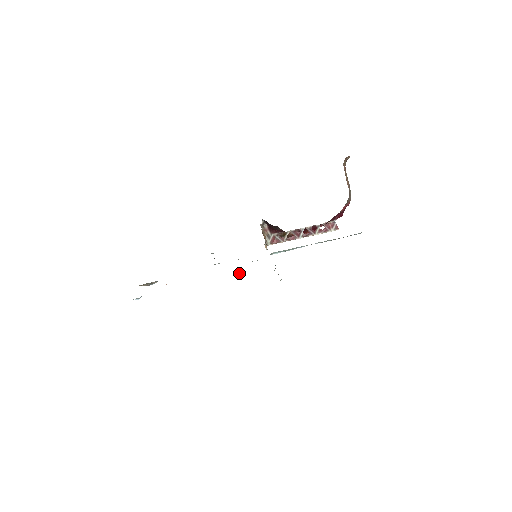
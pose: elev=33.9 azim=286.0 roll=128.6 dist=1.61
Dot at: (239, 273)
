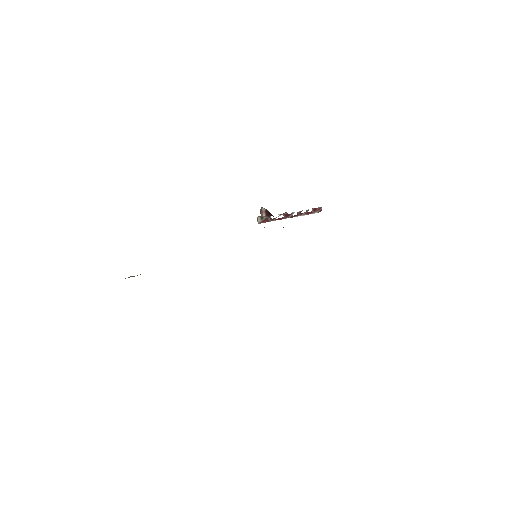
Dot at: occluded
